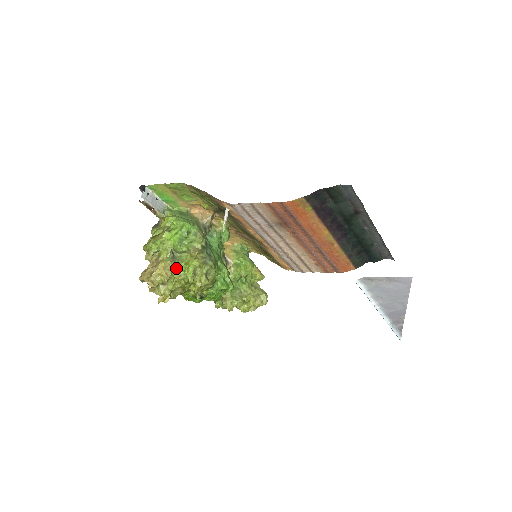
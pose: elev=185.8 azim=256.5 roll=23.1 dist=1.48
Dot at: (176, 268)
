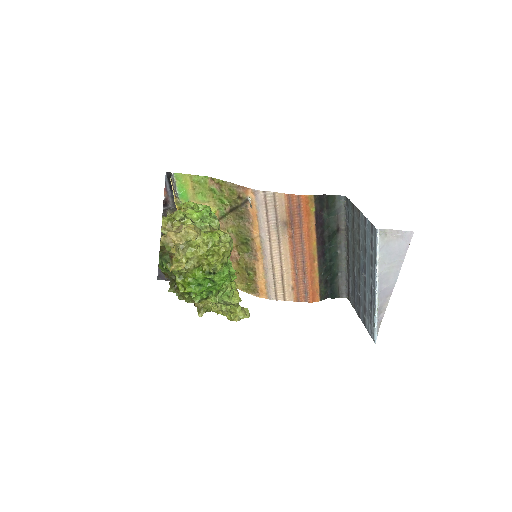
Dot at: (201, 234)
